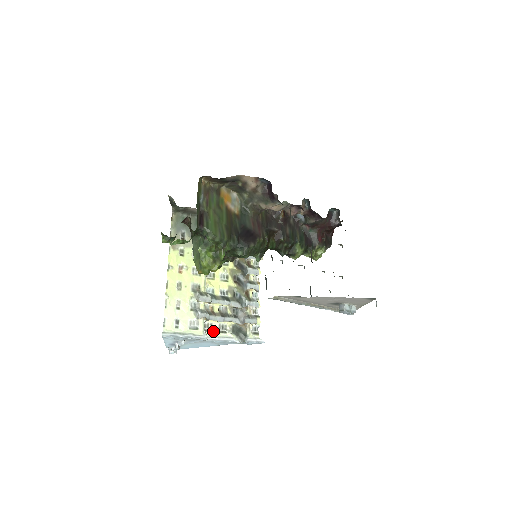
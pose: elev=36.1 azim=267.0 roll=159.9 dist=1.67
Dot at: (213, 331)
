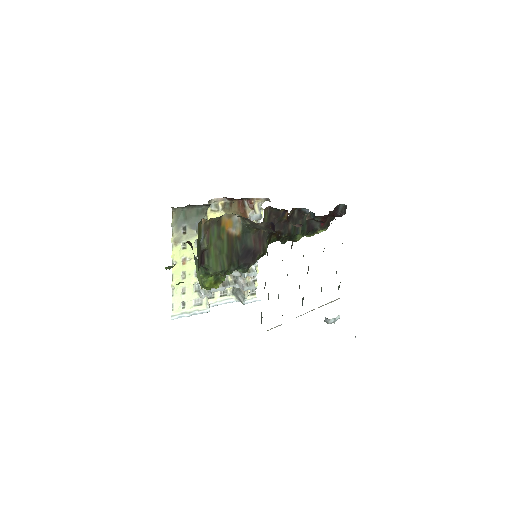
Dot at: (215, 297)
